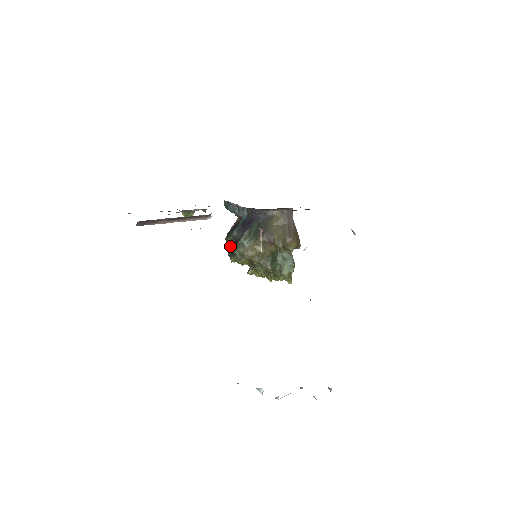
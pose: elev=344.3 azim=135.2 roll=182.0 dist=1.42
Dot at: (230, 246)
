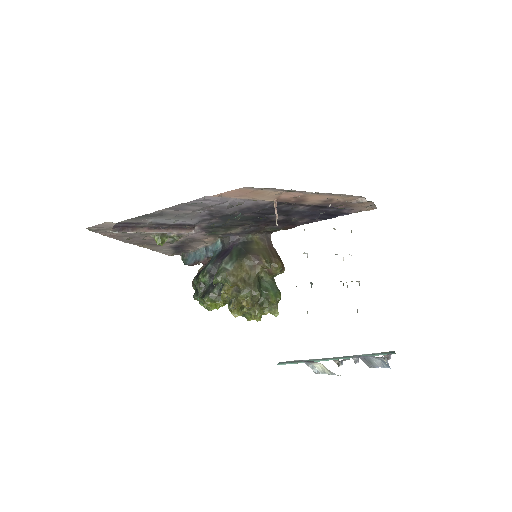
Dot at: (202, 286)
